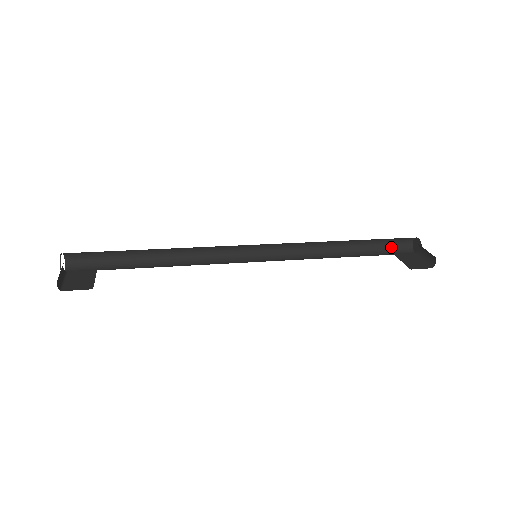
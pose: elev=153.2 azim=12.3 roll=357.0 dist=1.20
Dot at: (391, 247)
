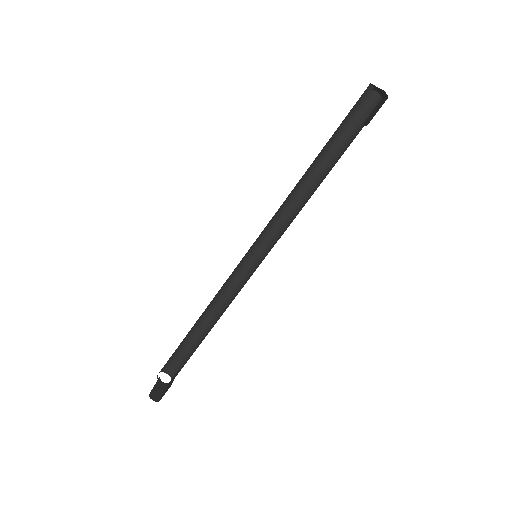
Dot at: (362, 119)
